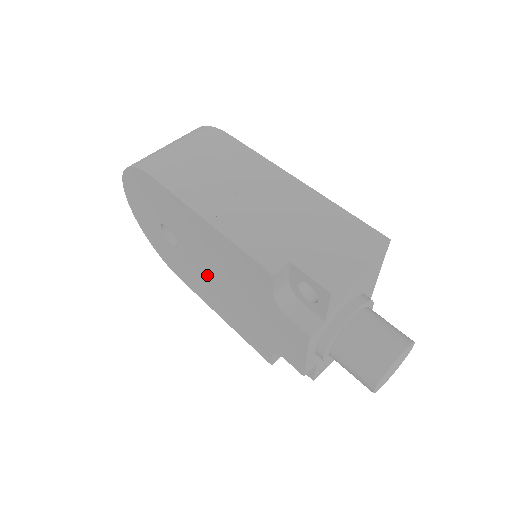
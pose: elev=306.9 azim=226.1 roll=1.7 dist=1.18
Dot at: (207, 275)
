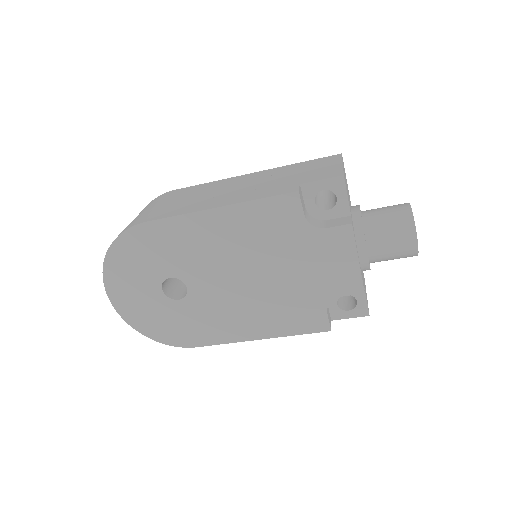
Dot at: (231, 289)
